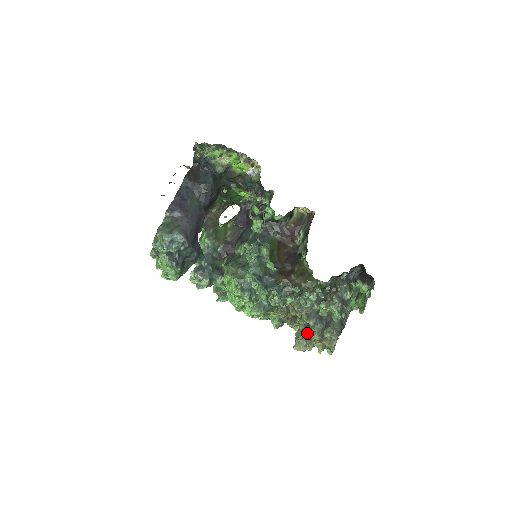
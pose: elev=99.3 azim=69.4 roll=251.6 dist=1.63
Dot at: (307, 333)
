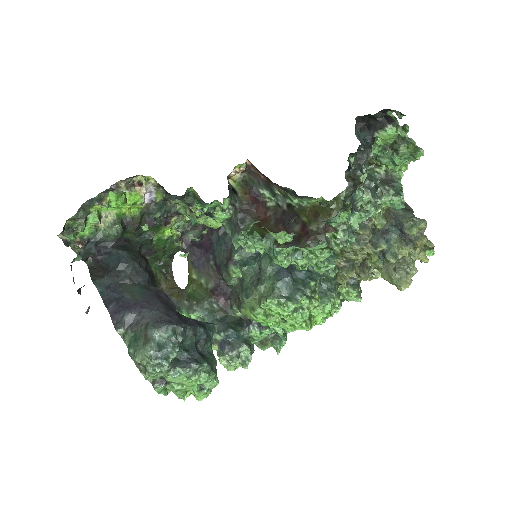
Dot at: (393, 259)
